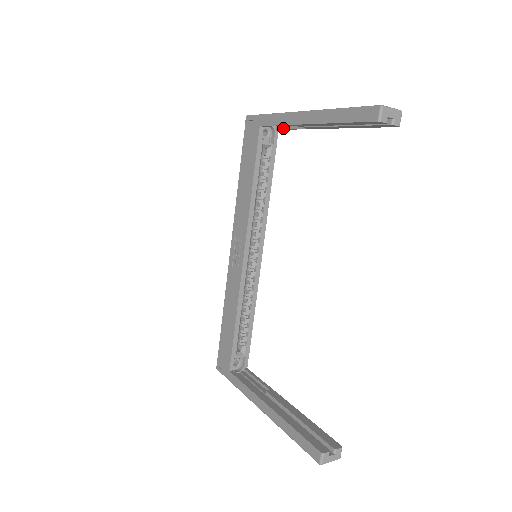
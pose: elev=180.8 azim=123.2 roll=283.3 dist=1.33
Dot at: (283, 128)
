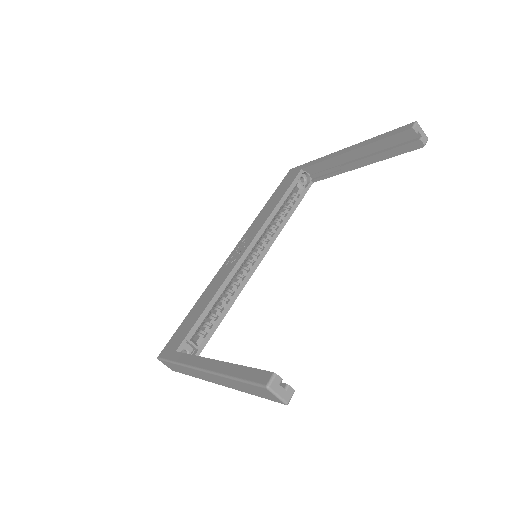
Dot at: (319, 177)
